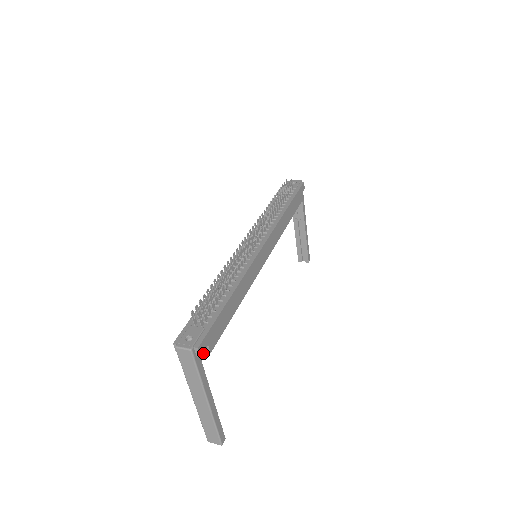
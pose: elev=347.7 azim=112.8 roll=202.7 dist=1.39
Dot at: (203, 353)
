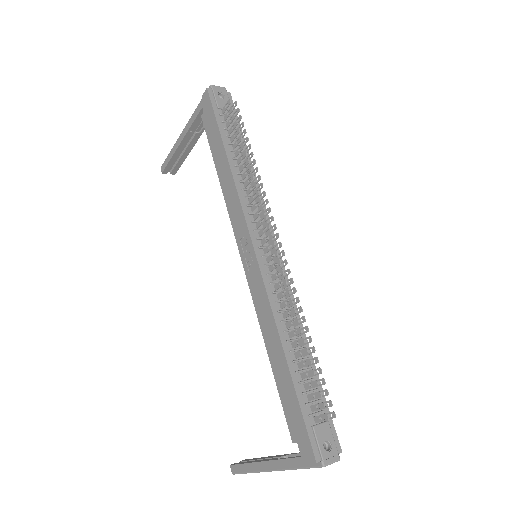
Dot at: occluded
